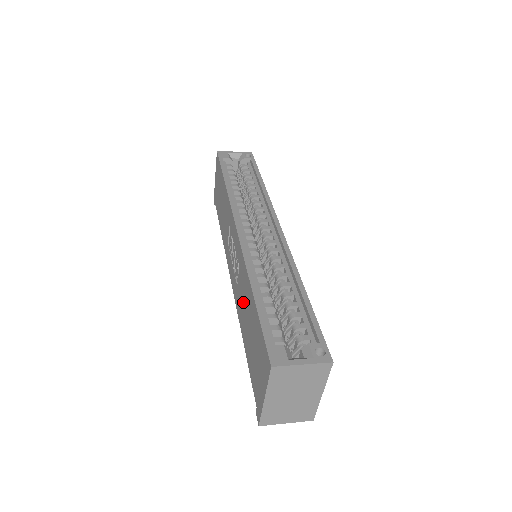
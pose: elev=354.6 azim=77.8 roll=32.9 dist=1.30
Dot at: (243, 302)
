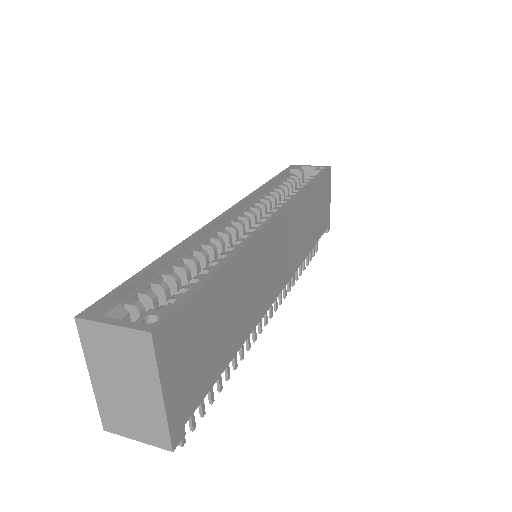
Dot at: occluded
